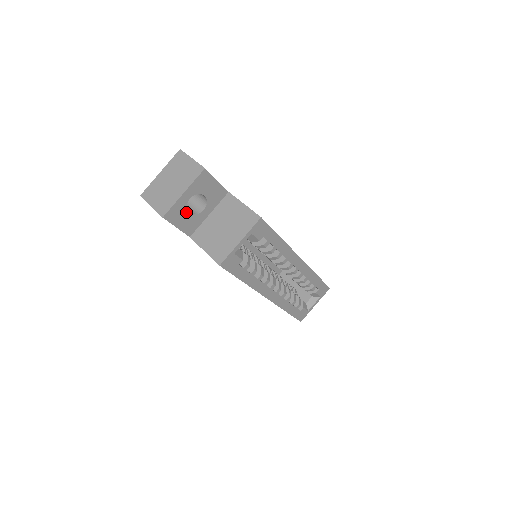
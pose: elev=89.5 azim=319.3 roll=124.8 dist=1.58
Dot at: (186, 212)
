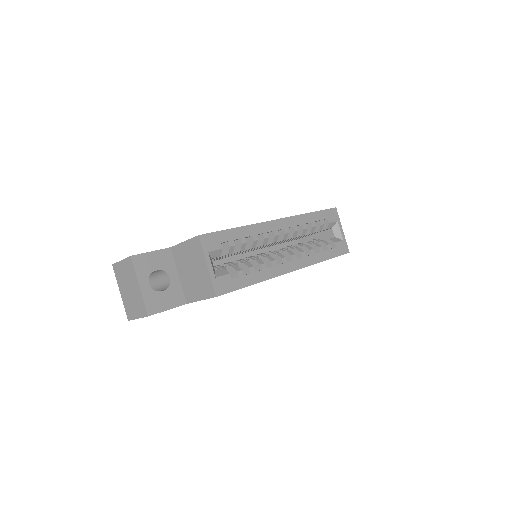
Dot at: (160, 294)
